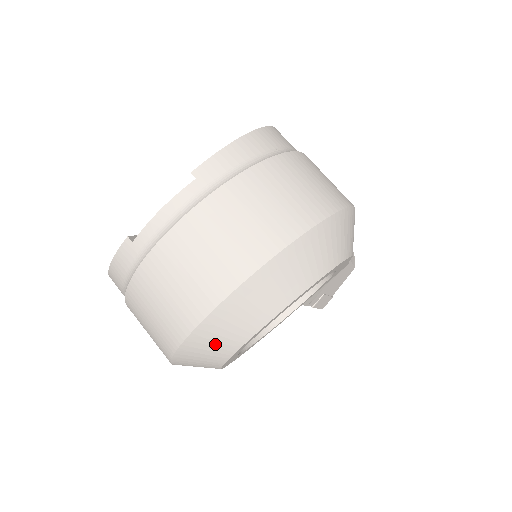
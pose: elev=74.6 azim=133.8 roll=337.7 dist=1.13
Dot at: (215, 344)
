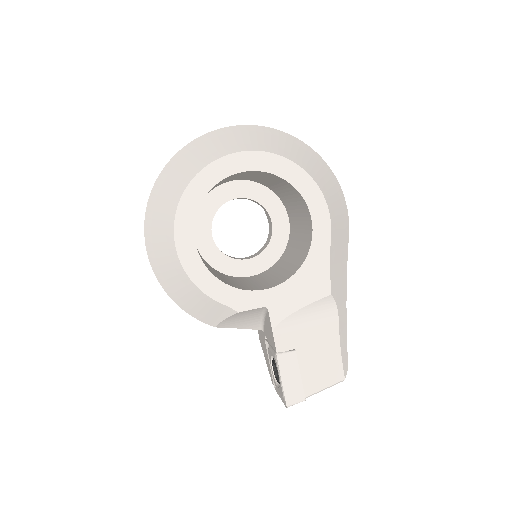
Dot at: (198, 155)
